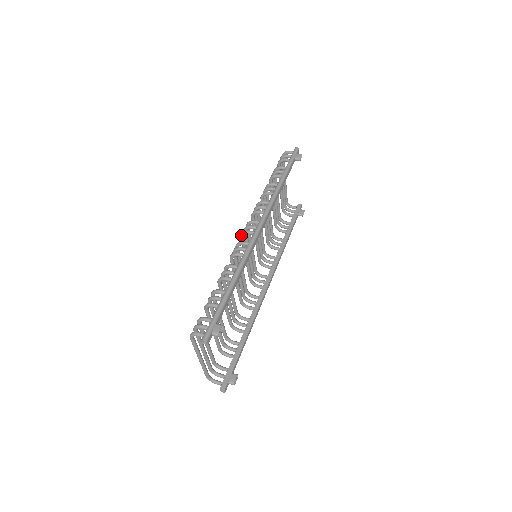
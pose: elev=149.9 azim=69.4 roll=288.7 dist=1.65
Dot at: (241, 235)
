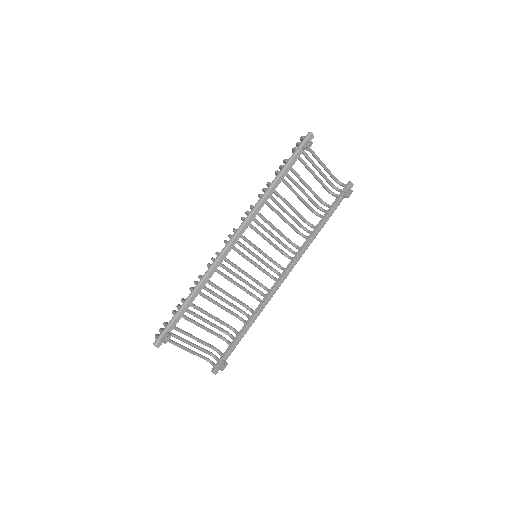
Dot at: occluded
